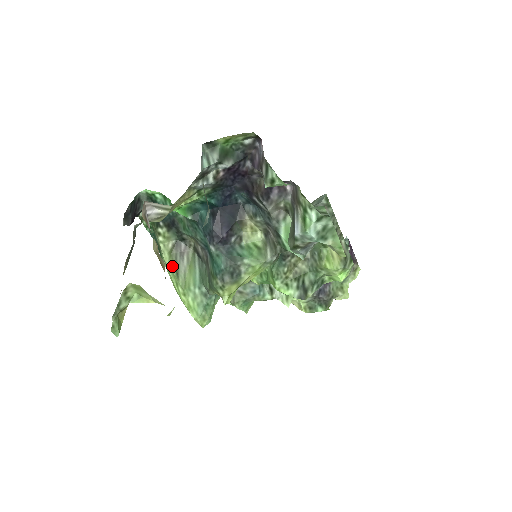
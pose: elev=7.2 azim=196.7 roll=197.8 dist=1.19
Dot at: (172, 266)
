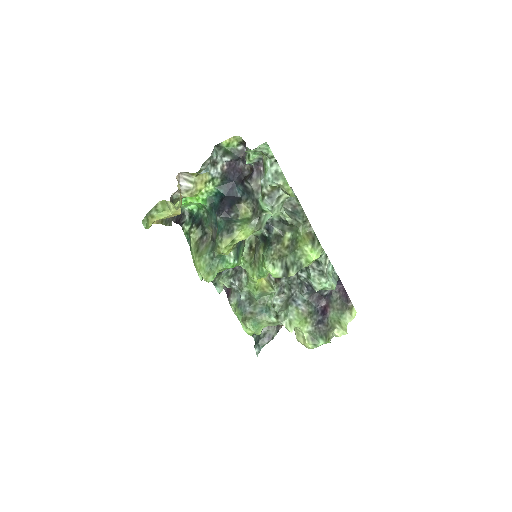
Dot at: (195, 248)
